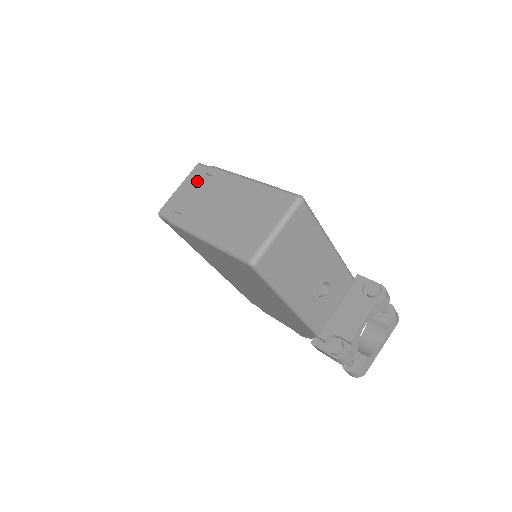
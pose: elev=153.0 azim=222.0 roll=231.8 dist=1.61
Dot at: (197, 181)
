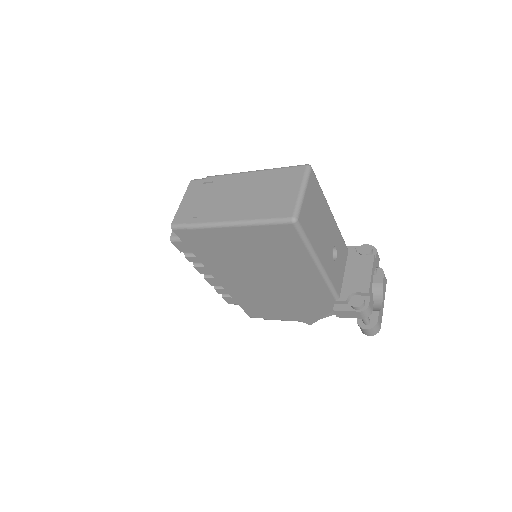
Dot at: (199, 191)
